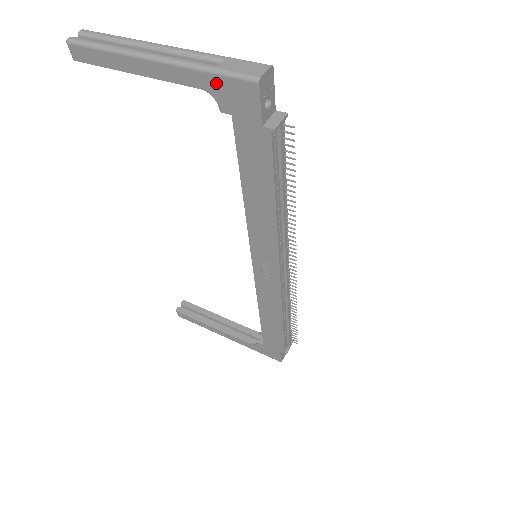
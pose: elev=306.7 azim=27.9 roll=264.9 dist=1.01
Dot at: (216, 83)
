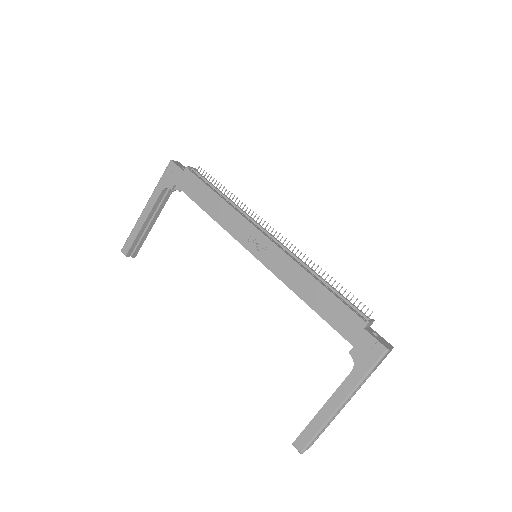
Dot at: (163, 181)
